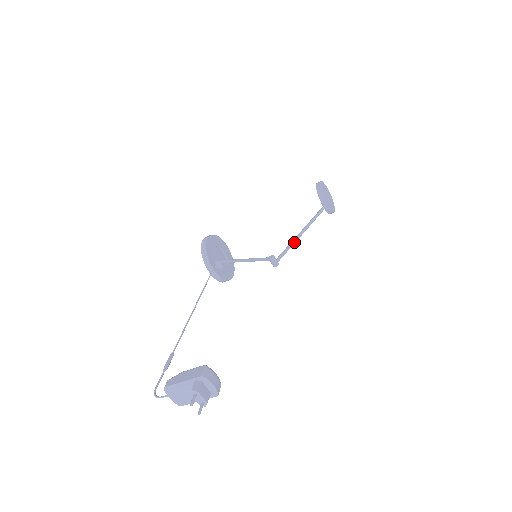
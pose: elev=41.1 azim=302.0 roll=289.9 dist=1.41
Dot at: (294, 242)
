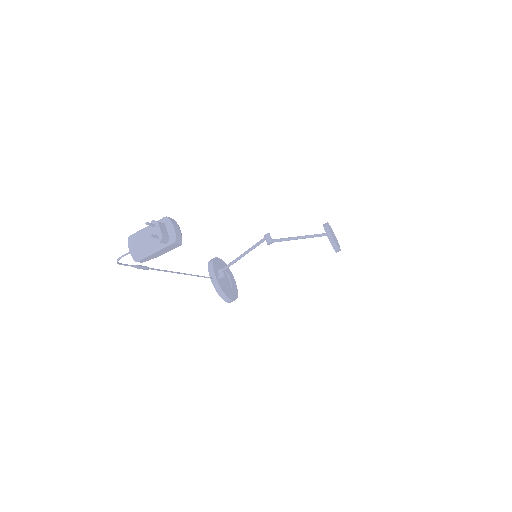
Dot at: (292, 238)
